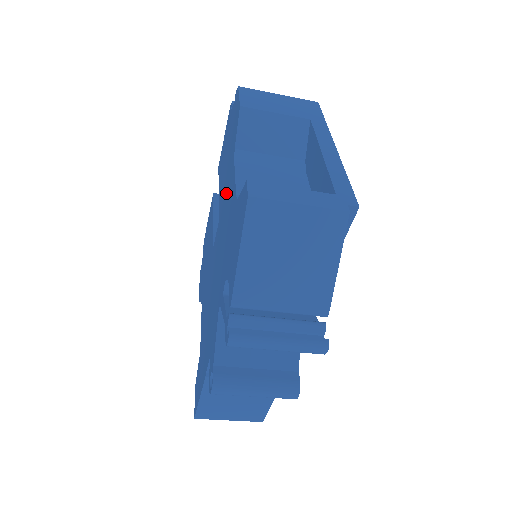
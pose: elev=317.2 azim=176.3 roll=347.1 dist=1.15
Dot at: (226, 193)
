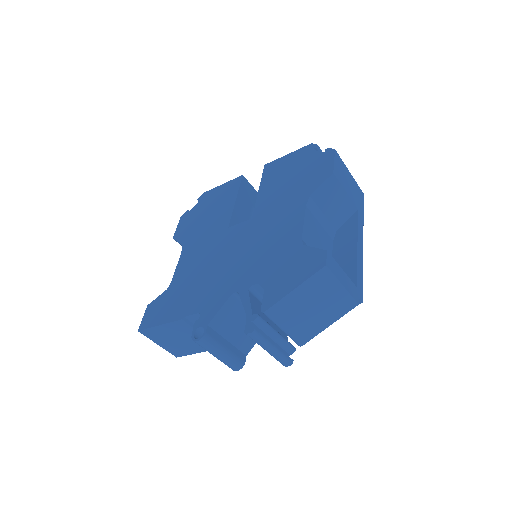
Dot at: (279, 213)
